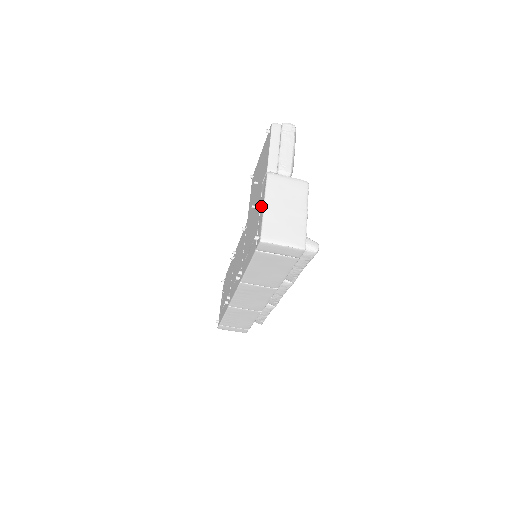
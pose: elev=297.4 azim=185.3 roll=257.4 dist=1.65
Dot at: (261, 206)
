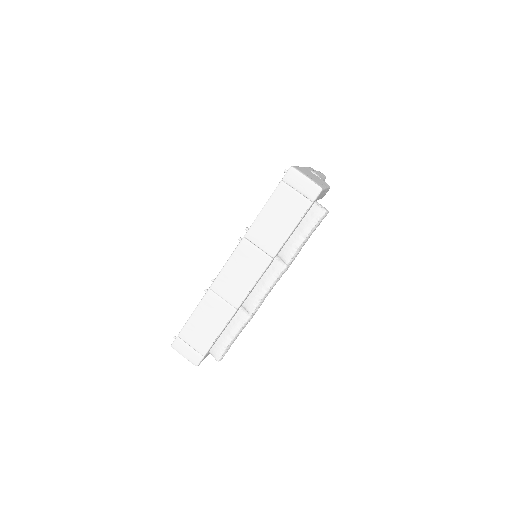
Dot at: occluded
